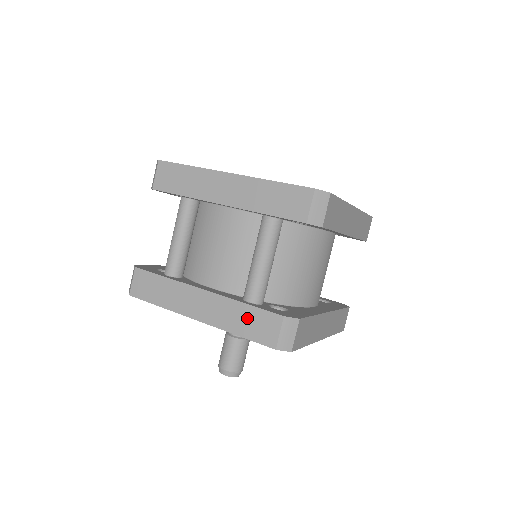
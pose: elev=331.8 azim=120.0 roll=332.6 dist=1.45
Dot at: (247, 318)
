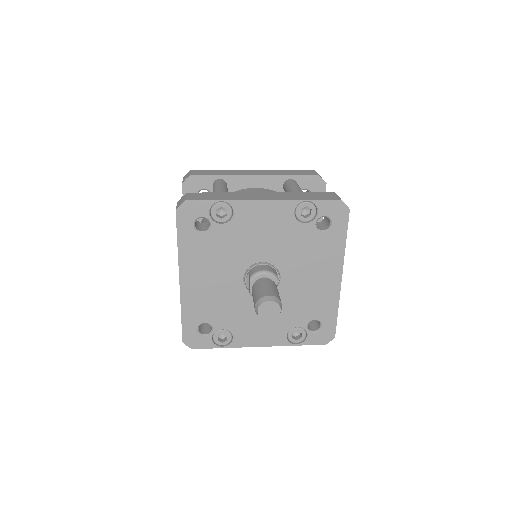
Dot at: (308, 195)
